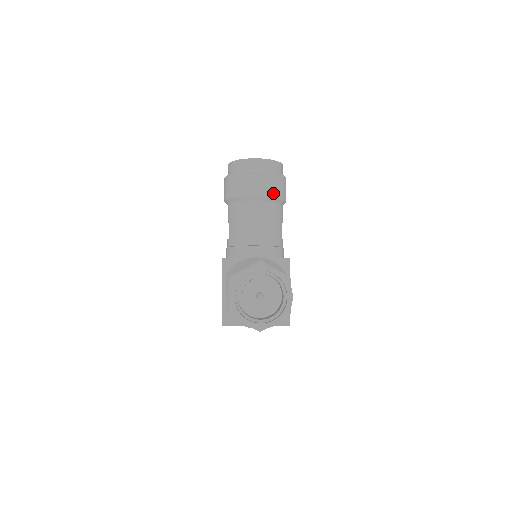
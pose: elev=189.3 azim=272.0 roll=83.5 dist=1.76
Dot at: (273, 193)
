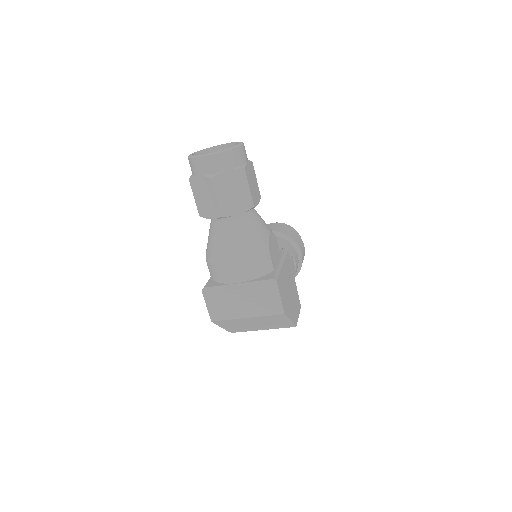
Dot at: (283, 232)
